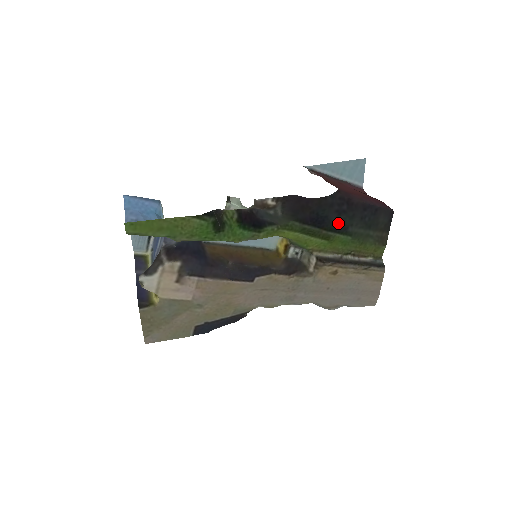
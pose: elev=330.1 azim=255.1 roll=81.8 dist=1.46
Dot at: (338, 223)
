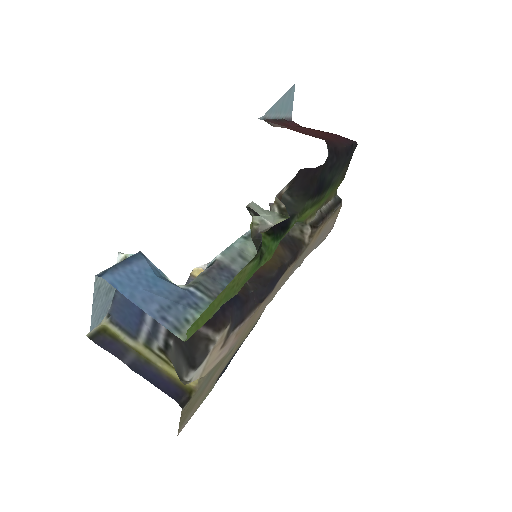
Dot at: (329, 180)
